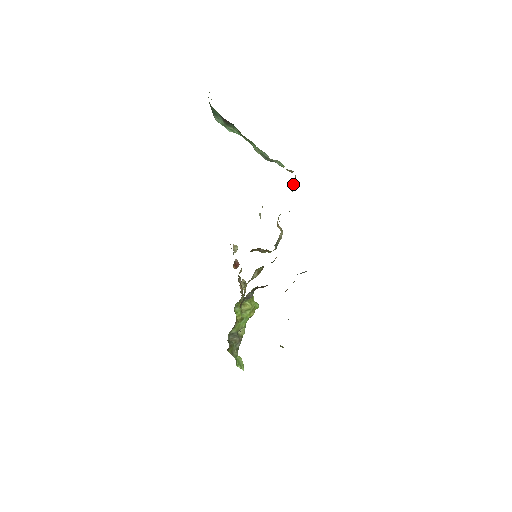
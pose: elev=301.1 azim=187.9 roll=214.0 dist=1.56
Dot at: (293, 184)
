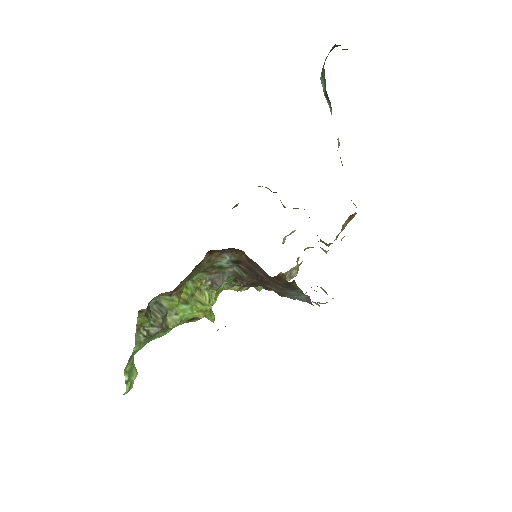
Dot at: (346, 222)
